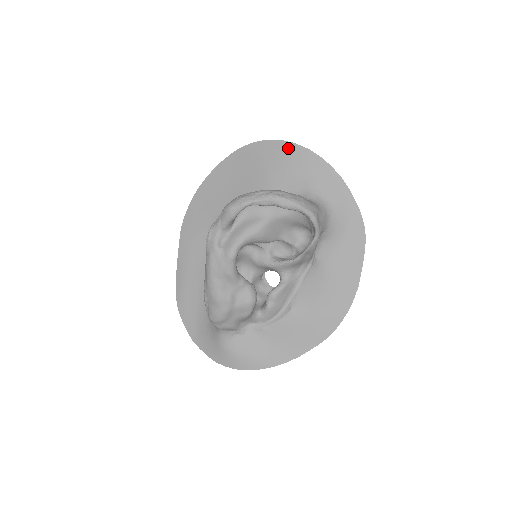
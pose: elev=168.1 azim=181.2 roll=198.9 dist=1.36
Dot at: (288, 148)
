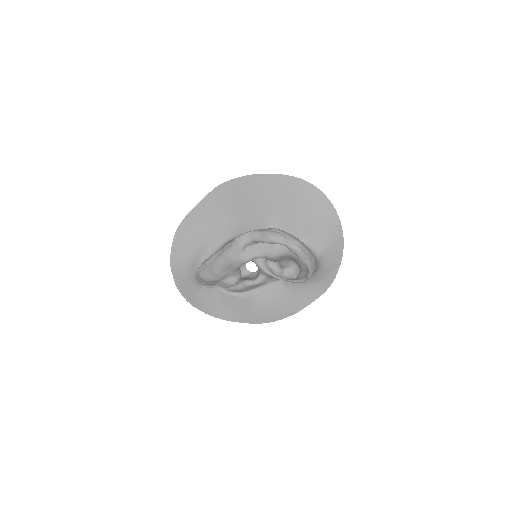
Dot at: (330, 210)
